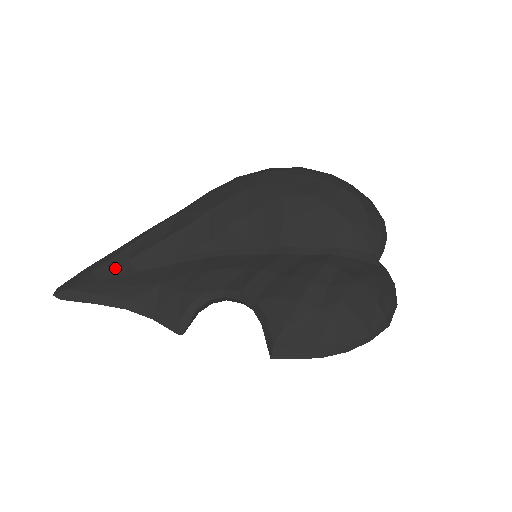
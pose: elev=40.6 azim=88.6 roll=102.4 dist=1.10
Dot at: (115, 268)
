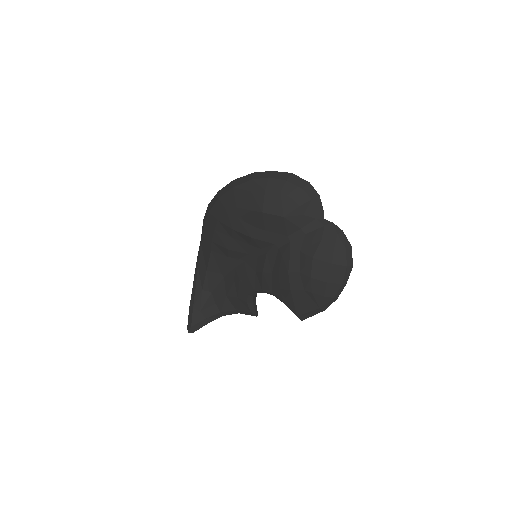
Dot at: (201, 299)
